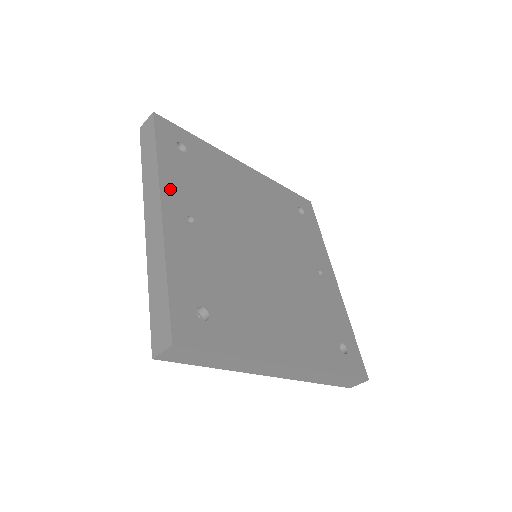
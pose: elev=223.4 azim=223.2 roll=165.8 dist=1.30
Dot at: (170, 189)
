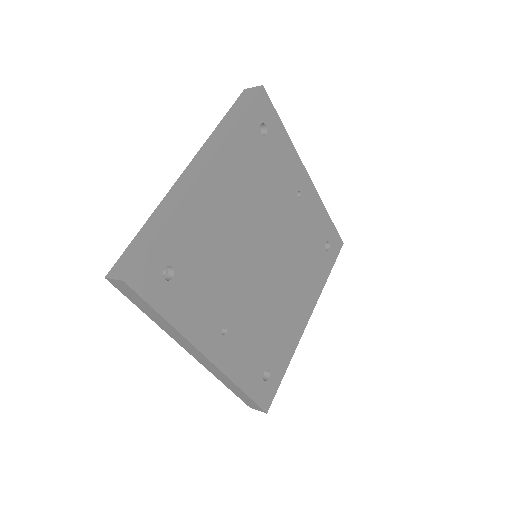
Dot at: (199, 335)
